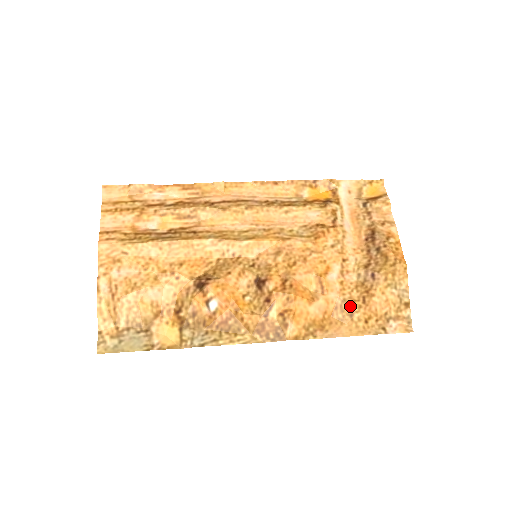
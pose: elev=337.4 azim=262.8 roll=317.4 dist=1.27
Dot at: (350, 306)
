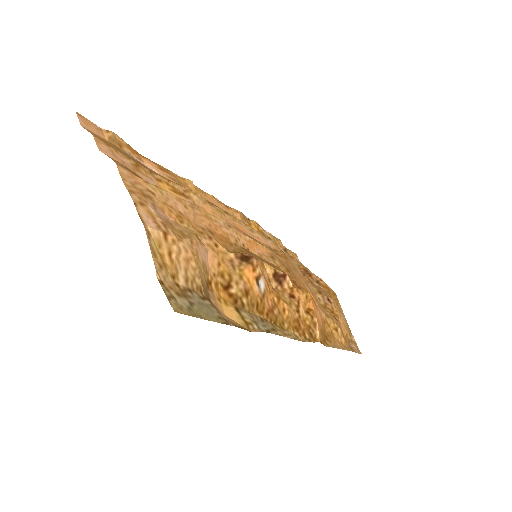
Dot at: (332, 321)
